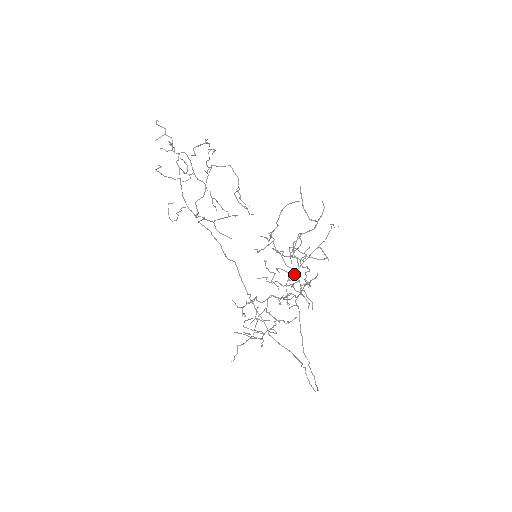
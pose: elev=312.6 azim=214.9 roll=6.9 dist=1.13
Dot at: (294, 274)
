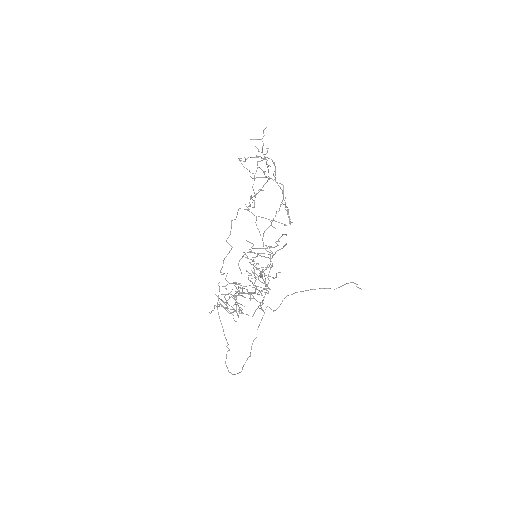
Dot at: (292, 294)
